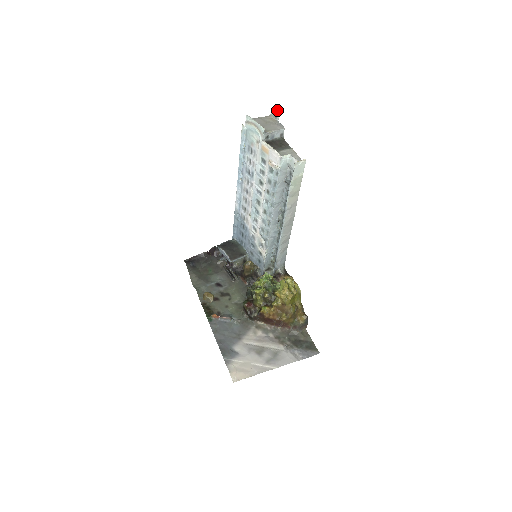
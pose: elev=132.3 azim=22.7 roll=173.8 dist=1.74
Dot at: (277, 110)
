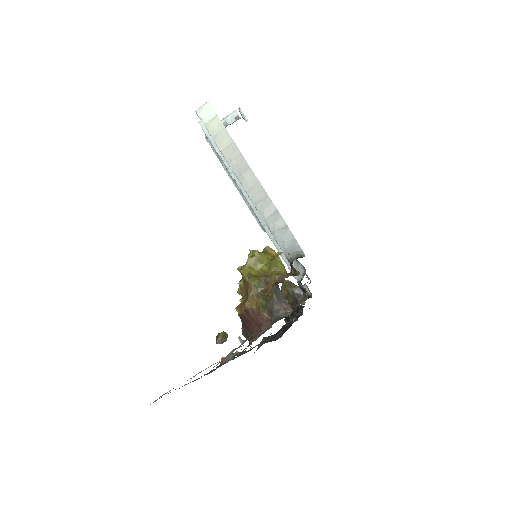
Dot at: occluded
